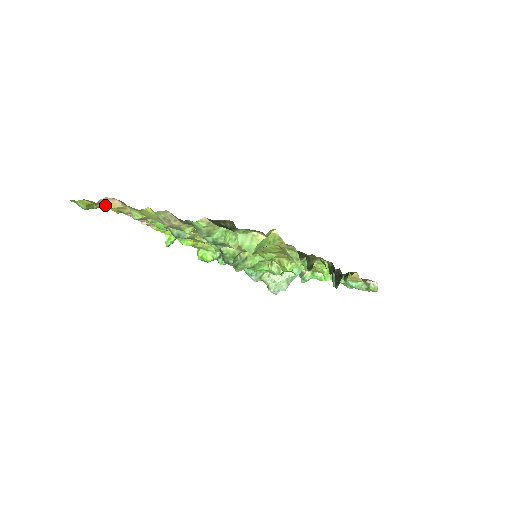
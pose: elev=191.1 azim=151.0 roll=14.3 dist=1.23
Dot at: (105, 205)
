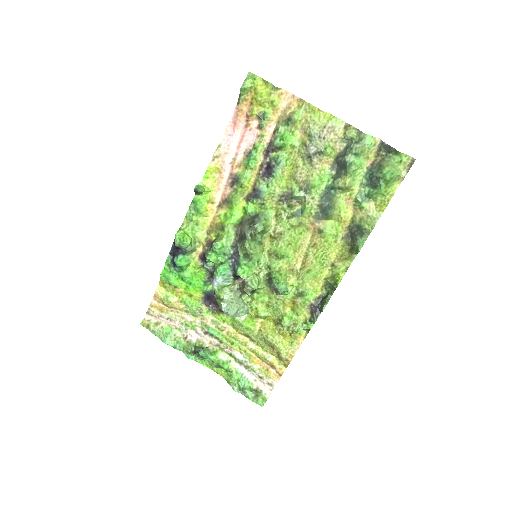
Dot at: (275, 96)
